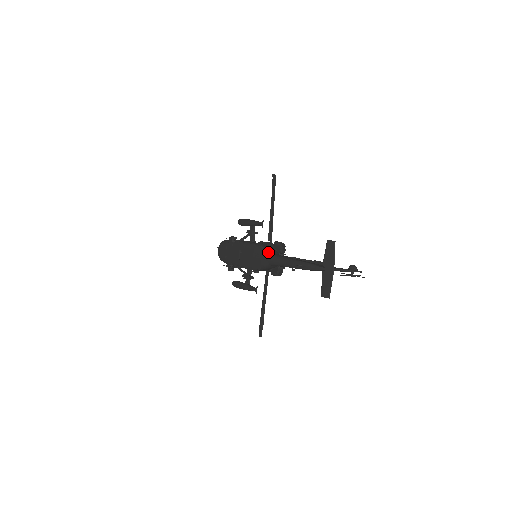
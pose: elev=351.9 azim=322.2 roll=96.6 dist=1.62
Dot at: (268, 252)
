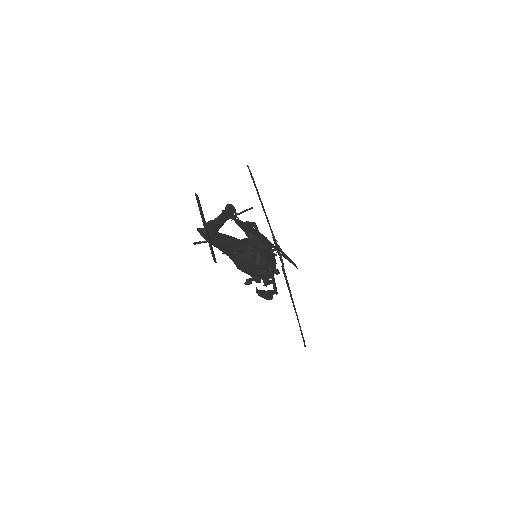
Dot at: occluded
